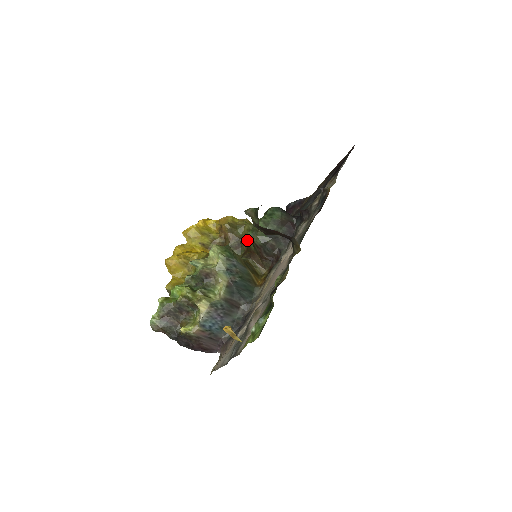
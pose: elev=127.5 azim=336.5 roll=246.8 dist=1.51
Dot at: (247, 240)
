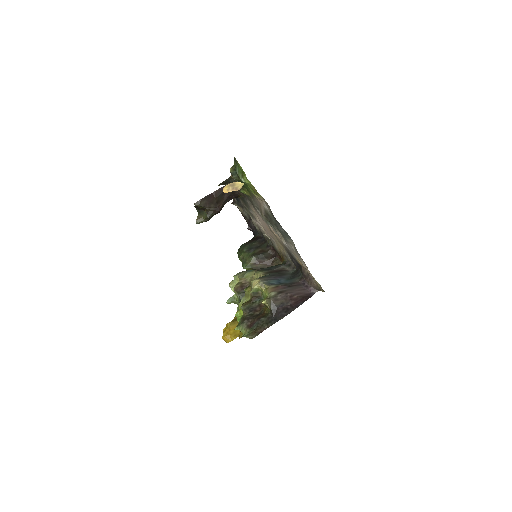
Dot at: occluded
